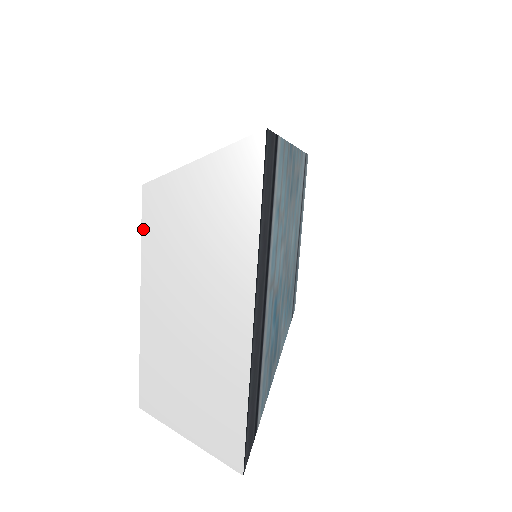
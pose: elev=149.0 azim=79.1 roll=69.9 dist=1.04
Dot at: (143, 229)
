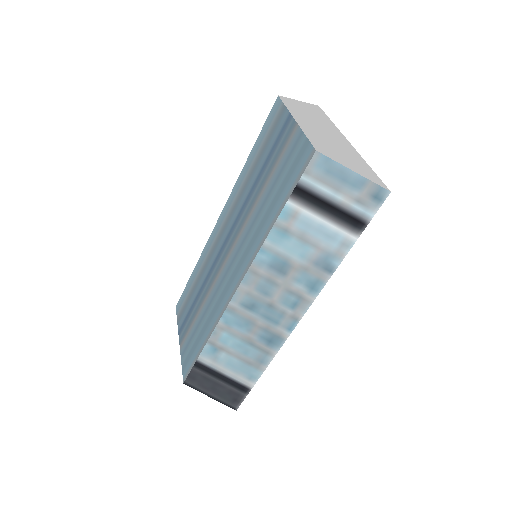
Dot at: (285, 104)
